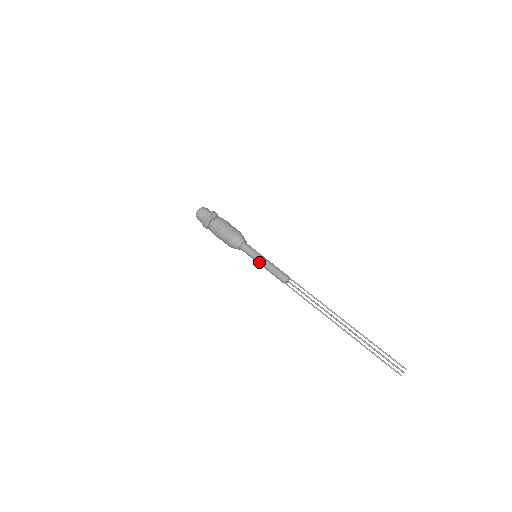
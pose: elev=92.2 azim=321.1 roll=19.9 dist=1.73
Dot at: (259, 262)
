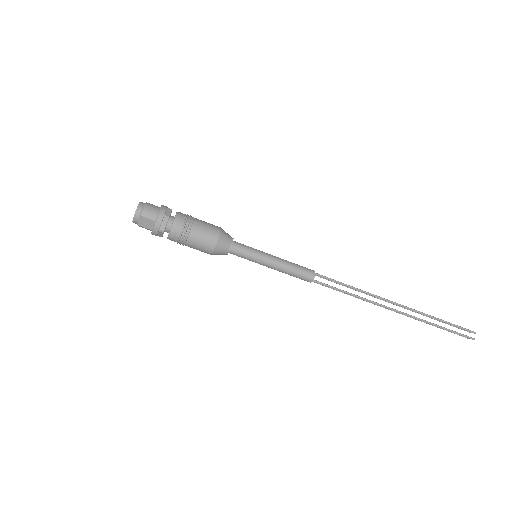
Dot at: occluded
